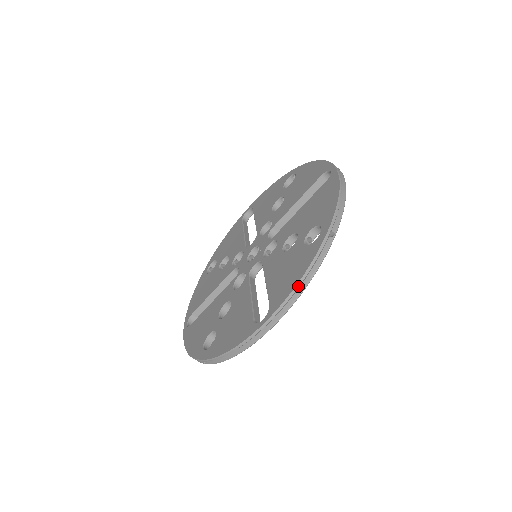
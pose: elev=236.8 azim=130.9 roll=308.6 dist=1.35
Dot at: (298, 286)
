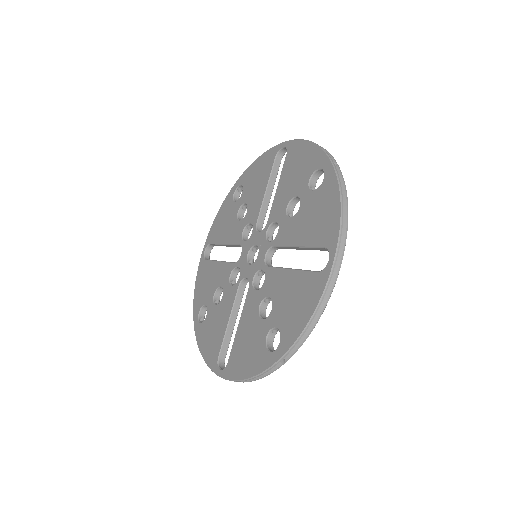
Dot at: (342, 209)
